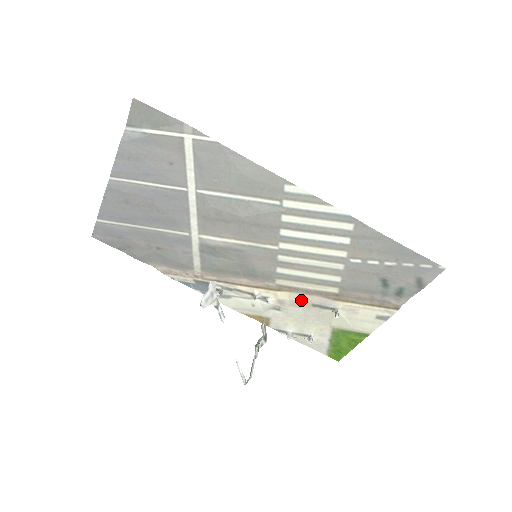
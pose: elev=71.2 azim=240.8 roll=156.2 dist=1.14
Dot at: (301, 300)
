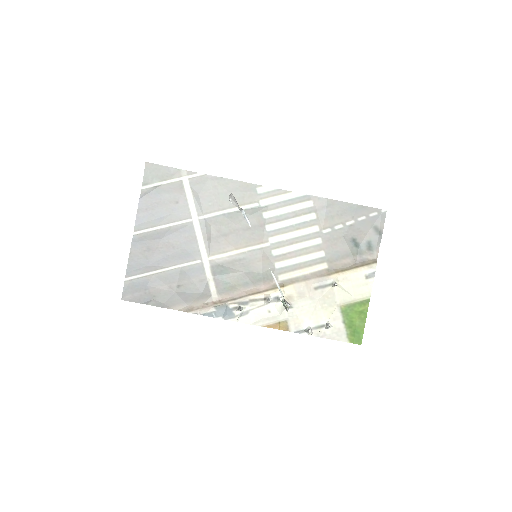
Dot at: (304, 288)
